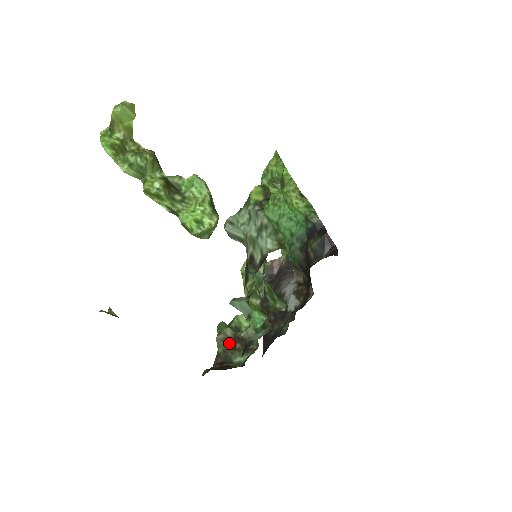
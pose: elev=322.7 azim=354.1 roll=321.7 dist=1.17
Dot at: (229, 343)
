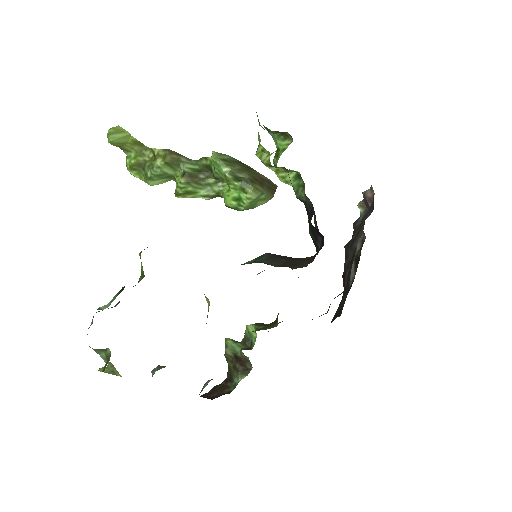
Dot at: (232, 361)
